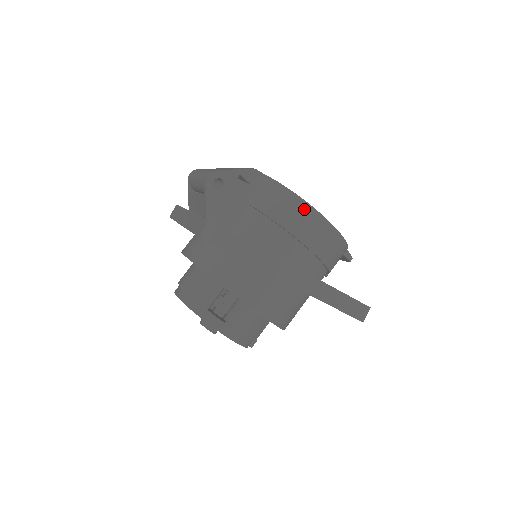
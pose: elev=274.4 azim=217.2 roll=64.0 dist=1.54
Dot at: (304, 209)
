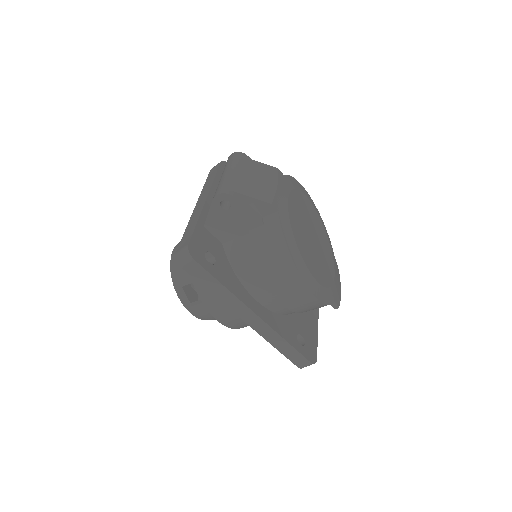
Dot at: (289, 270)
